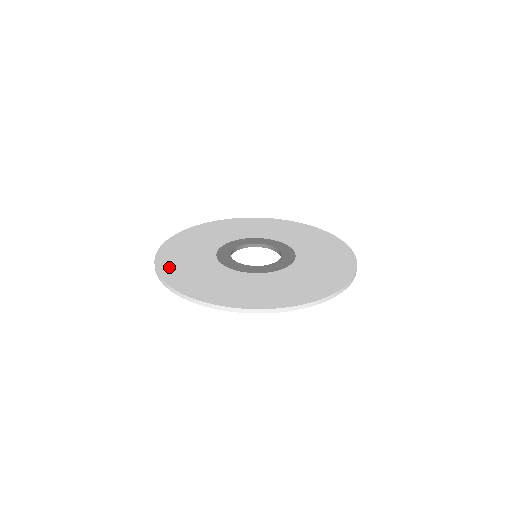
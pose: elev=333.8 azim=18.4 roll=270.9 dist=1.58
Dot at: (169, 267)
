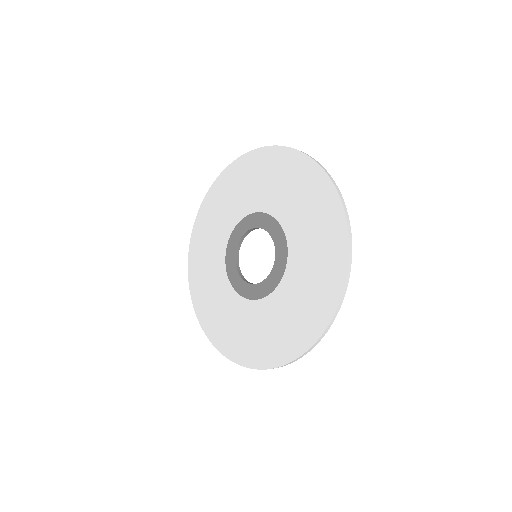
Dot at: (245, 353)
